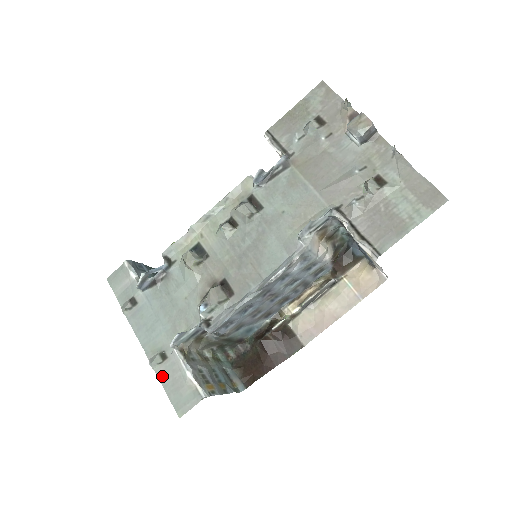
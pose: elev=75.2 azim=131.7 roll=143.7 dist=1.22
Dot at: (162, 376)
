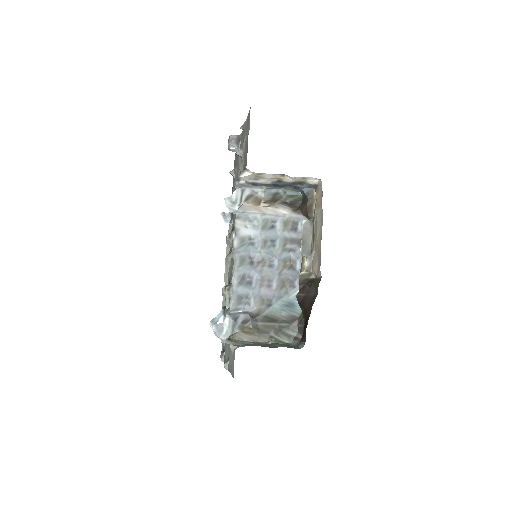
Dot at: (229, 367)
